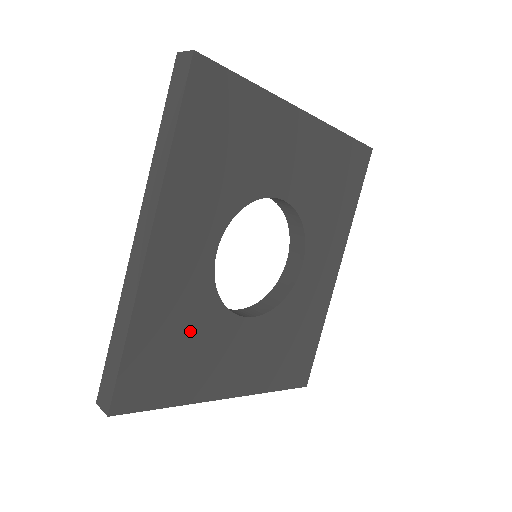
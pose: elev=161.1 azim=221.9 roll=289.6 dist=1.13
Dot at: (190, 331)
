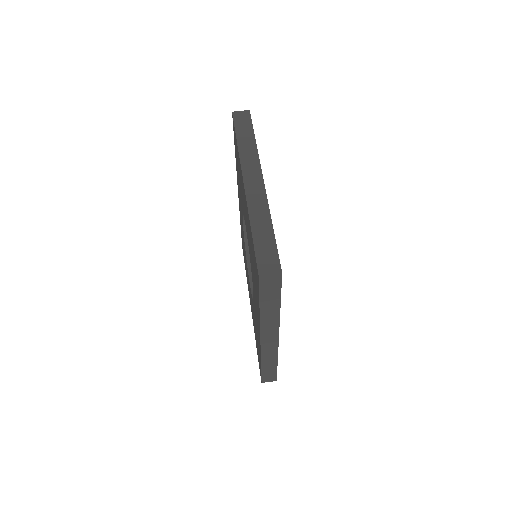
Dot at: occluded
